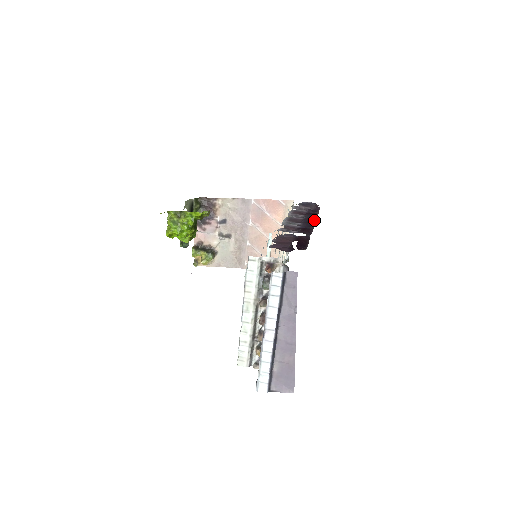
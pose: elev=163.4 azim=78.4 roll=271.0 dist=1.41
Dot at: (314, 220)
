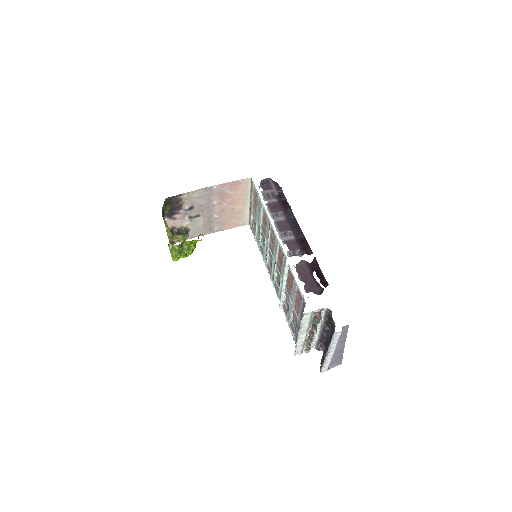
Dot at: (294, 218)
